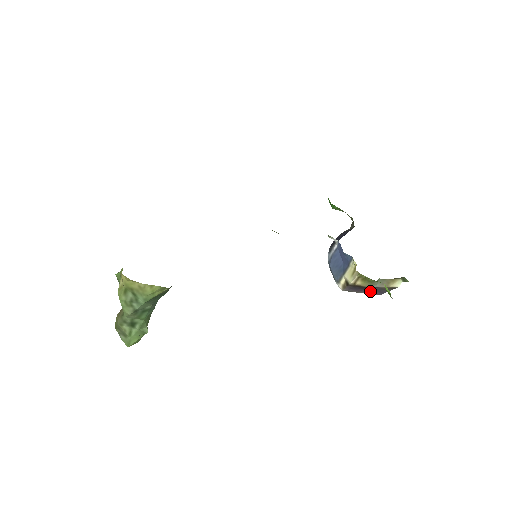
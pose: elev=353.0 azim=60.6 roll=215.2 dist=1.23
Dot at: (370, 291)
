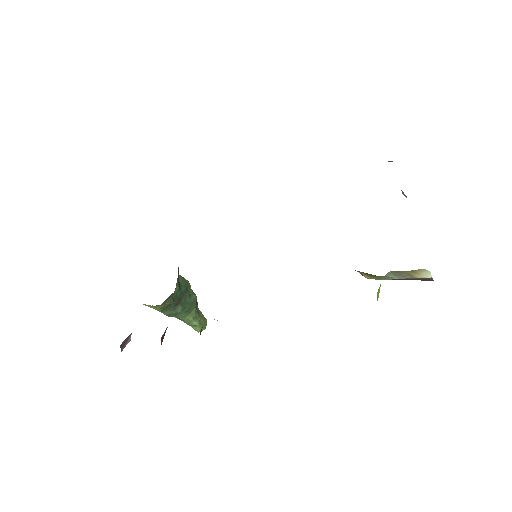
Dot at: (408, 279)
